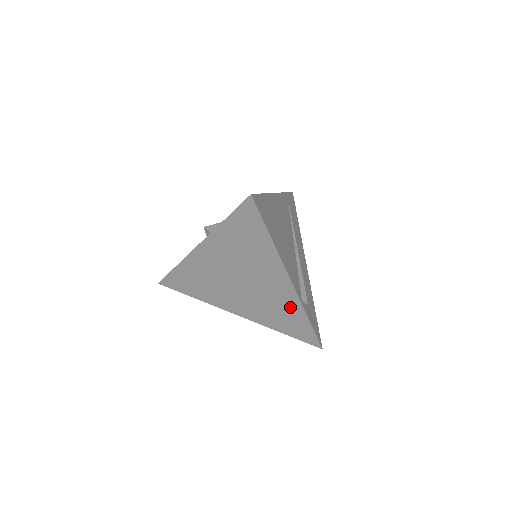
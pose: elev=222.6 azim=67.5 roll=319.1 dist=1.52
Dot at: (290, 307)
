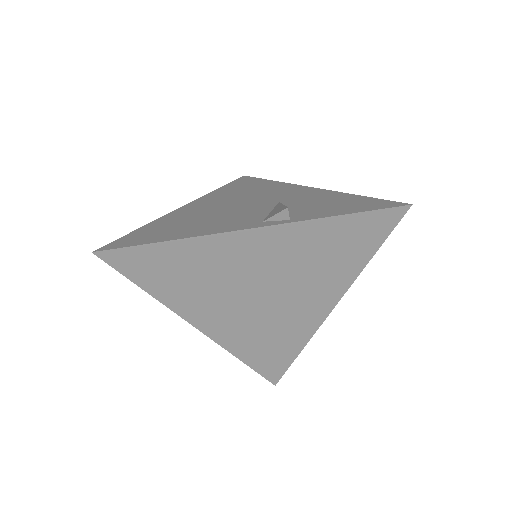
Dot at: (293, 336)
